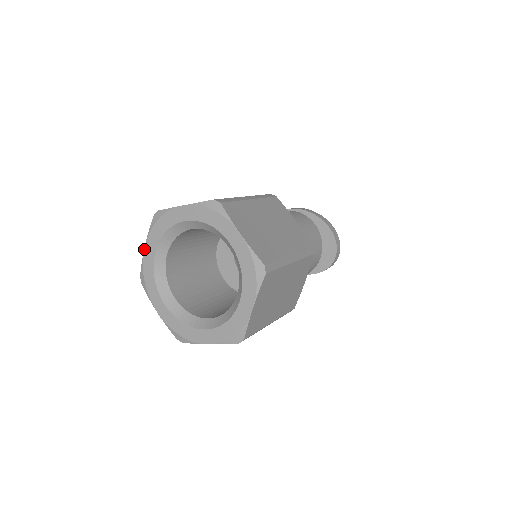
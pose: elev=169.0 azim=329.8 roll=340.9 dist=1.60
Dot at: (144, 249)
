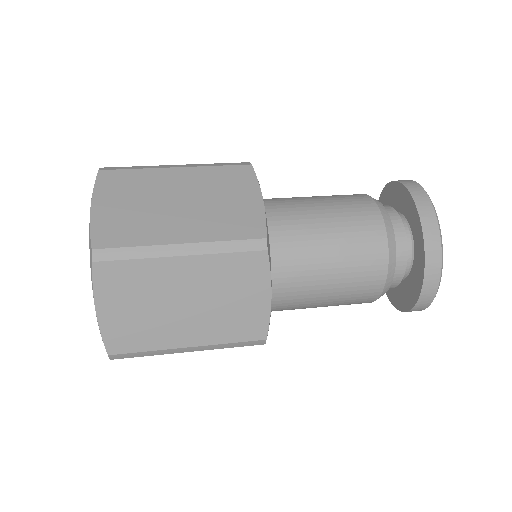
Dot at: occluded
